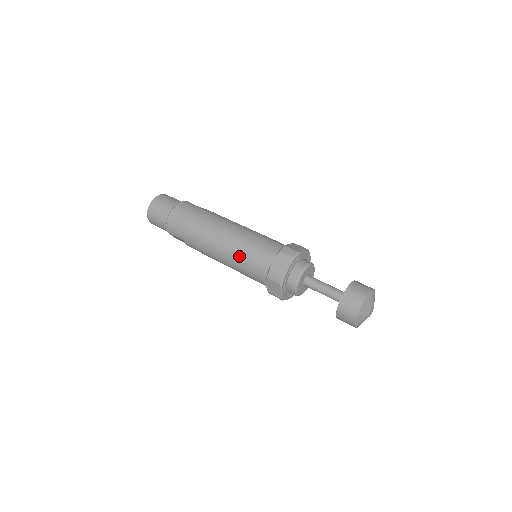
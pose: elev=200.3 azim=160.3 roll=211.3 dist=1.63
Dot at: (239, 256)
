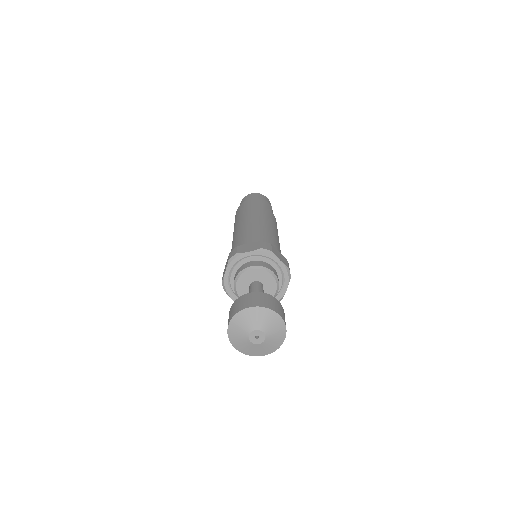
Dot at: (240, 236)
